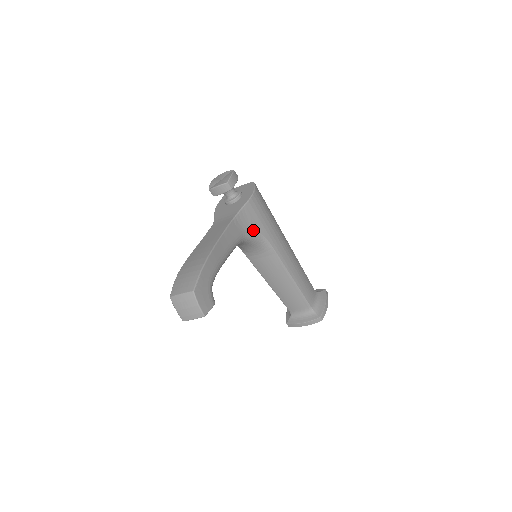
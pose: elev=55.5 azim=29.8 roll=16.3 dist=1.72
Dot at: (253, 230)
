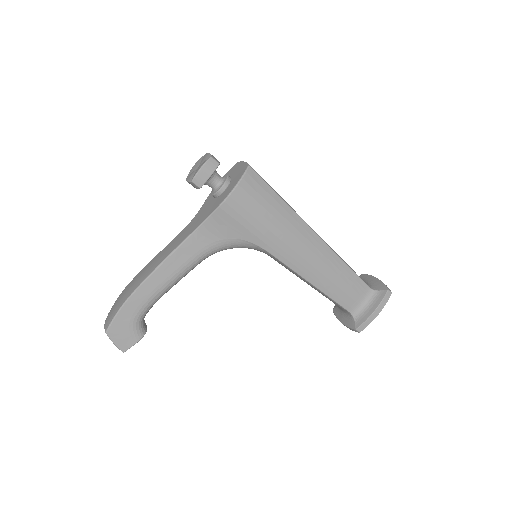
Dot at: (232, 238)
